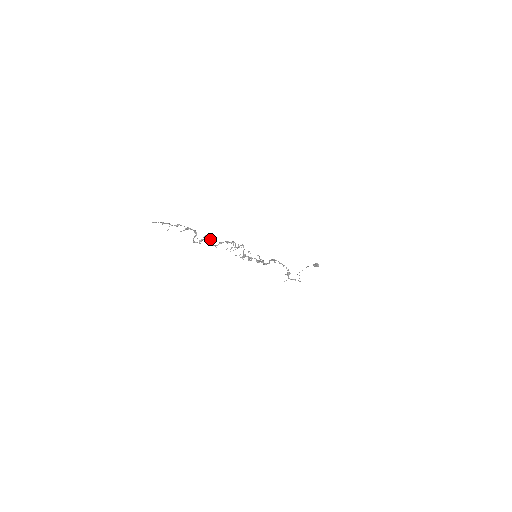
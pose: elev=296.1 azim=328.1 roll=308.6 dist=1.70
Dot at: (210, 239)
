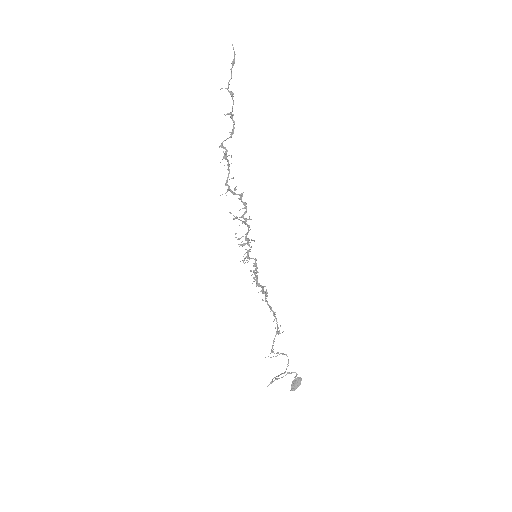
Dot at: (229, 172)
